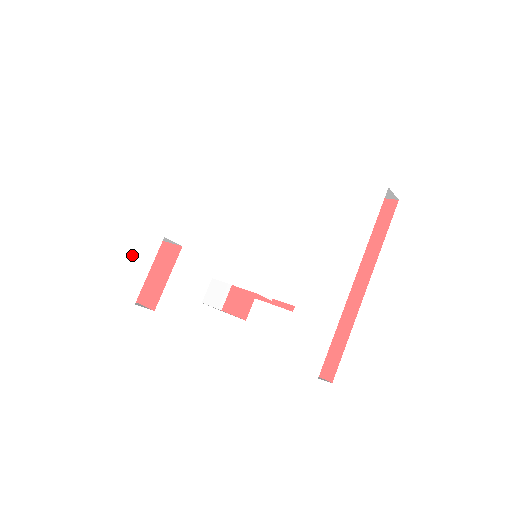
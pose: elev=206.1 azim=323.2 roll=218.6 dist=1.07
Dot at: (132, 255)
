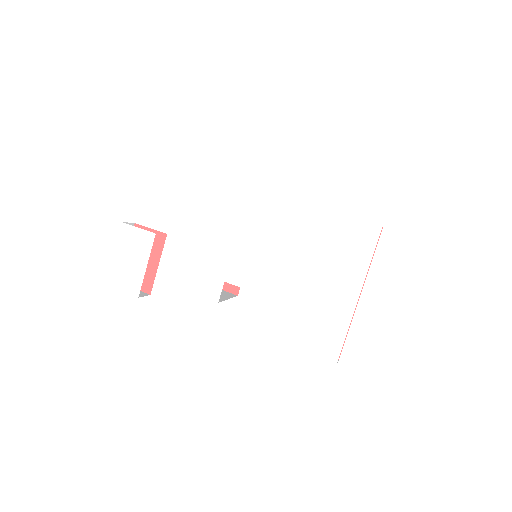
Dot at: (118, 247)
